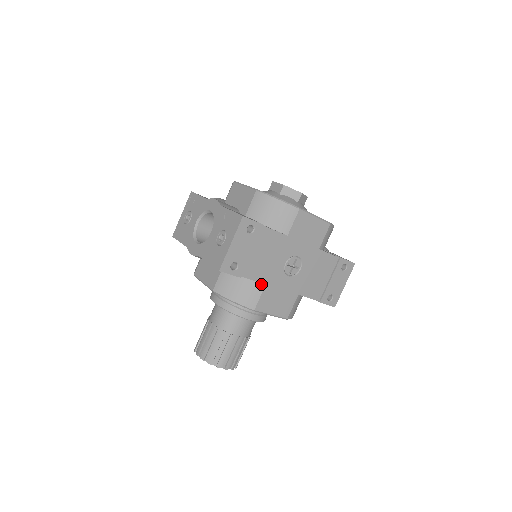
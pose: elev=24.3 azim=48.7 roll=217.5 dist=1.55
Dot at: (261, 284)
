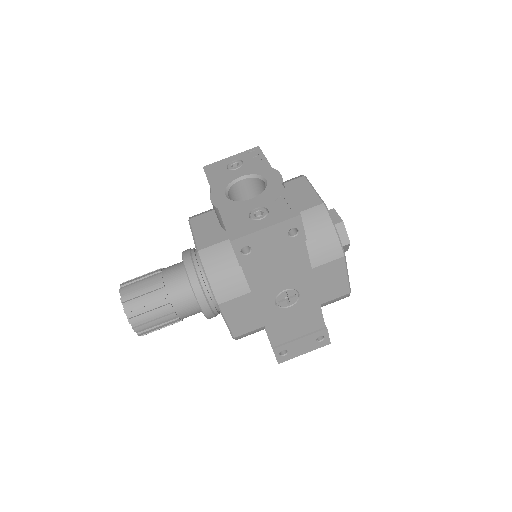
Dot at: (248, 288)
